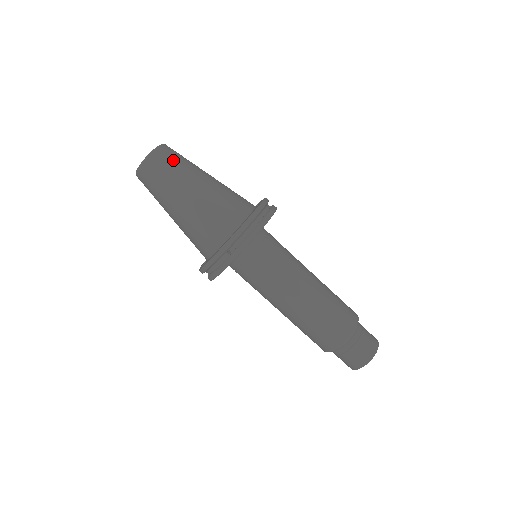
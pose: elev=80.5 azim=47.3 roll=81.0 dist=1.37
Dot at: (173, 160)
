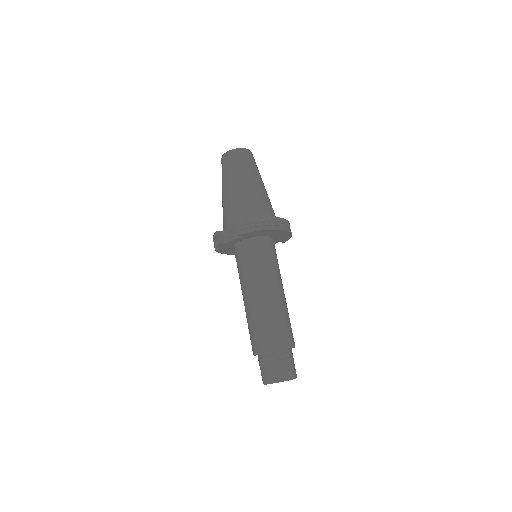
Dot at: occluded
